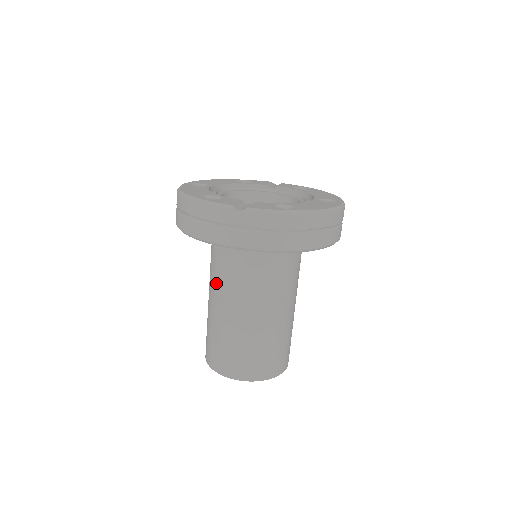
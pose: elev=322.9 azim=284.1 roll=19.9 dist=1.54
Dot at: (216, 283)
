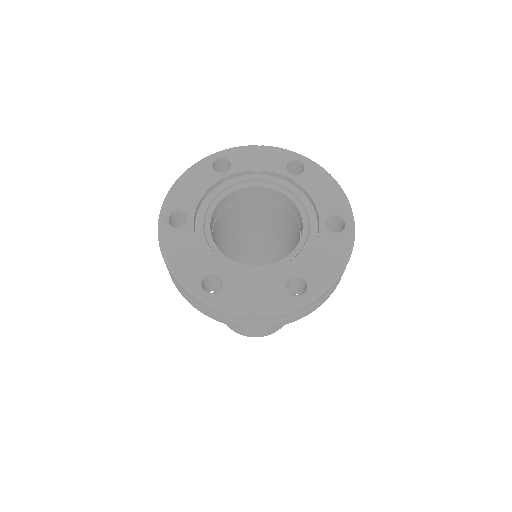
Dot at: occluded
